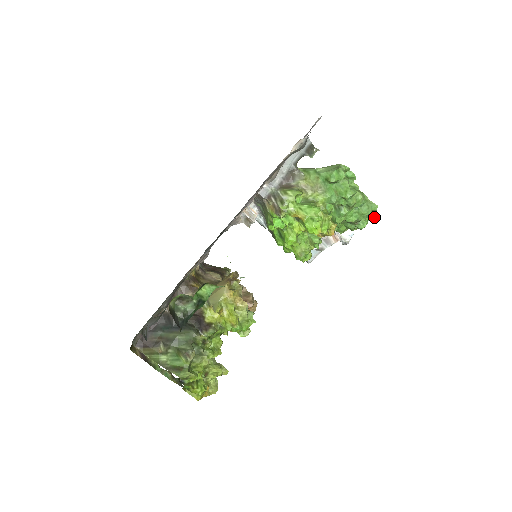
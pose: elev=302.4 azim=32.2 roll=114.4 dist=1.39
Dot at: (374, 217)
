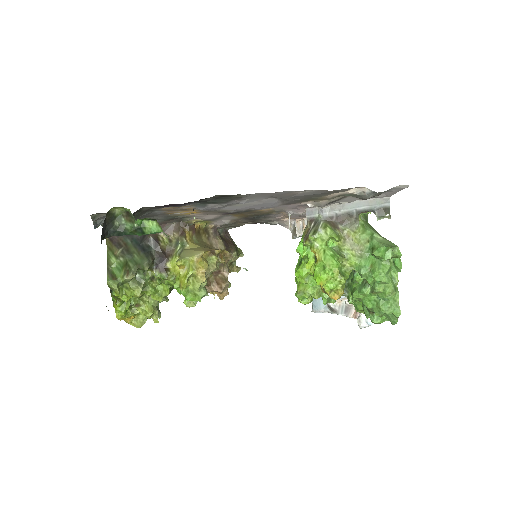
Dot at: (392, 322)
